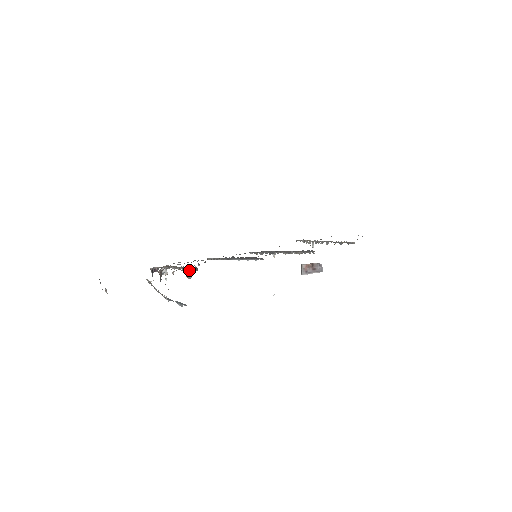
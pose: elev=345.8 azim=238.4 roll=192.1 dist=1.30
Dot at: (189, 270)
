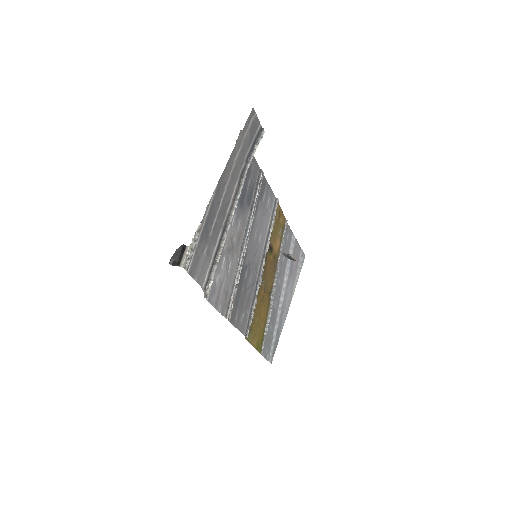
Dot at: occluded
